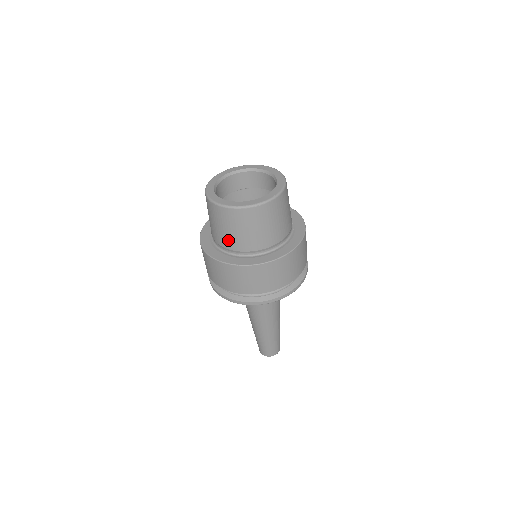
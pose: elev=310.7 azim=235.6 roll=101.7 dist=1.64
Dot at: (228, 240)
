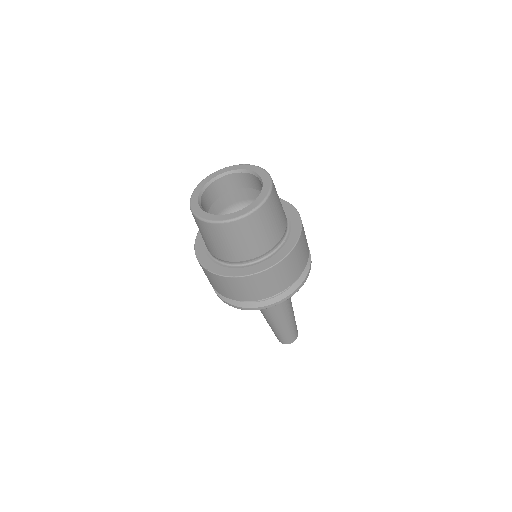
Dot at: (209, 247)
